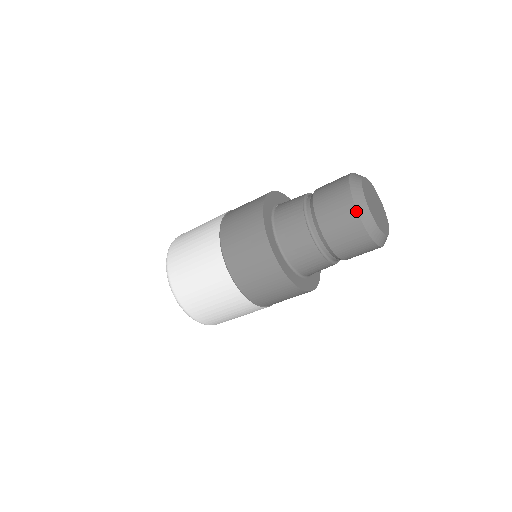
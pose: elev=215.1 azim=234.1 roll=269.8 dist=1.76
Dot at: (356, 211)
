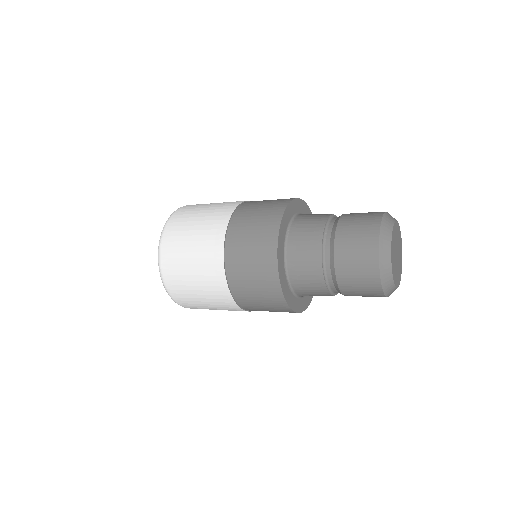
Dot at: (381, 286)
